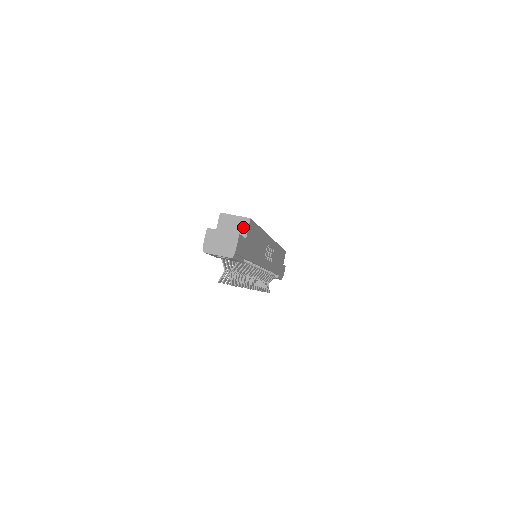
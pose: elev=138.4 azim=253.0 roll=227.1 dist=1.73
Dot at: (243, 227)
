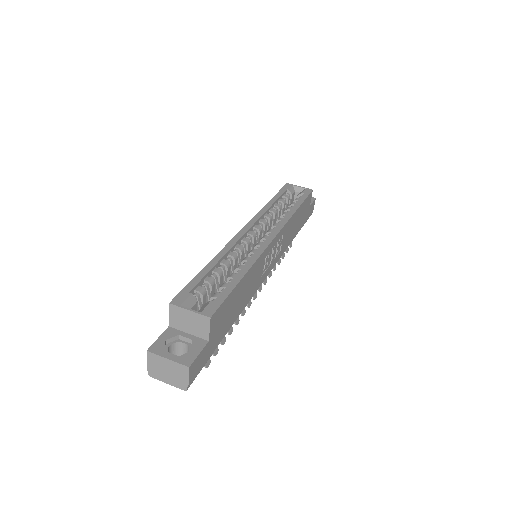
Dot at: (202, 327)
